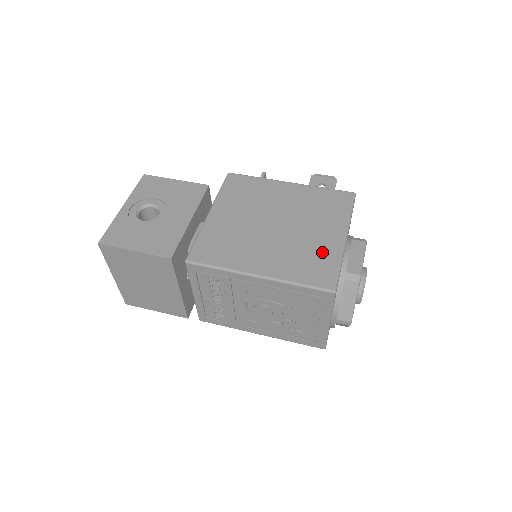
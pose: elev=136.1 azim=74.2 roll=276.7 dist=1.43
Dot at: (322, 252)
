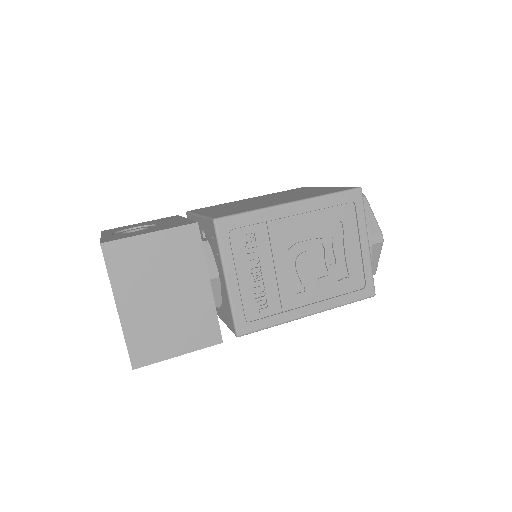
Dot at: (322, 190)
